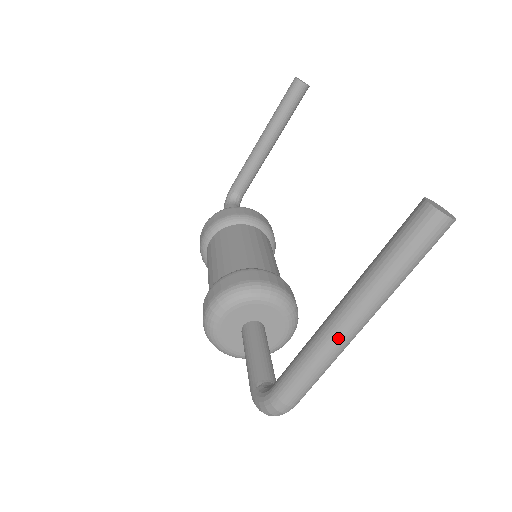
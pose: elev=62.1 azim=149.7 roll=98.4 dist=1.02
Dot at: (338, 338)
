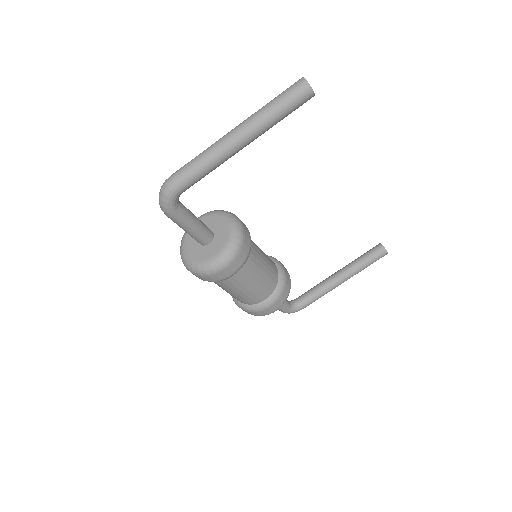
Dot at: (222, 138)
